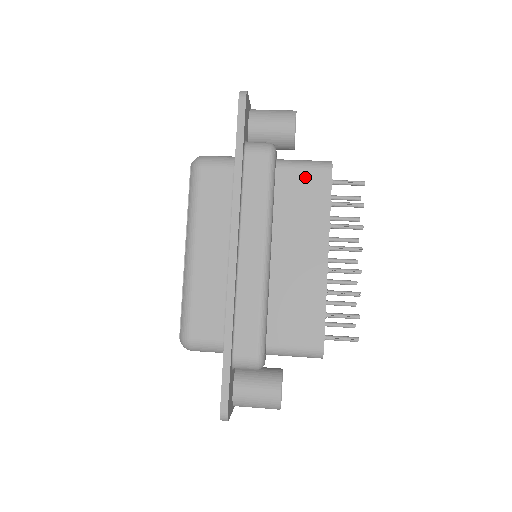
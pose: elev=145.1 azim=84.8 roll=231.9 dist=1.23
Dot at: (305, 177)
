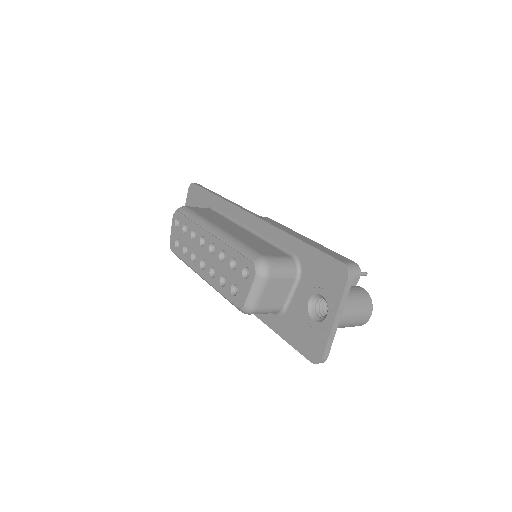
Dot at: occluded
